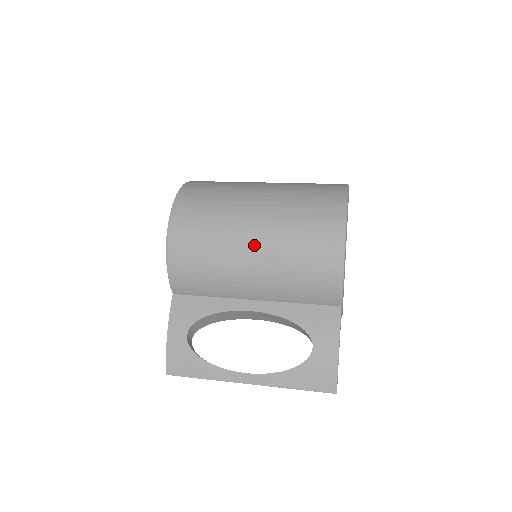
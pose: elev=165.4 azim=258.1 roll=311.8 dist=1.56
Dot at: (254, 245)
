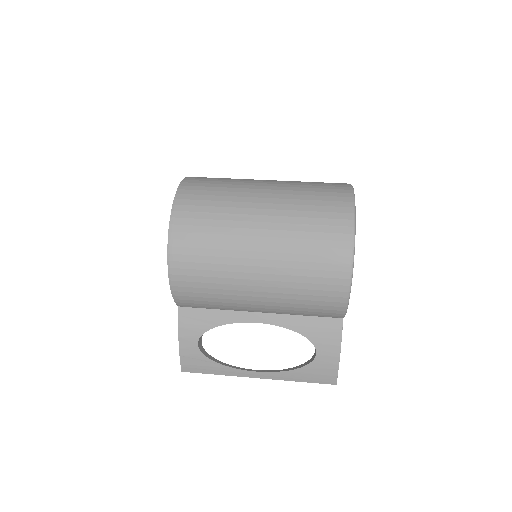
Dot at: (260, 278)
